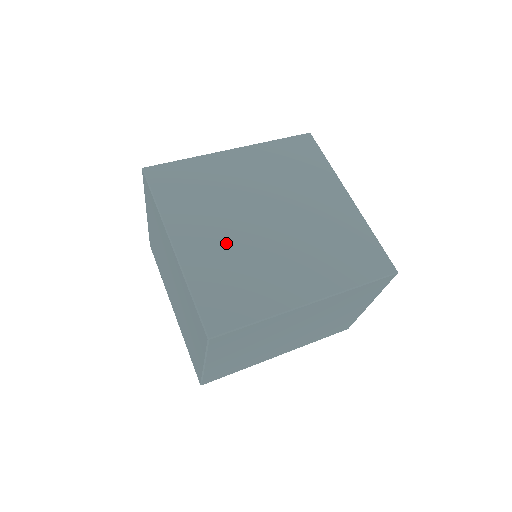
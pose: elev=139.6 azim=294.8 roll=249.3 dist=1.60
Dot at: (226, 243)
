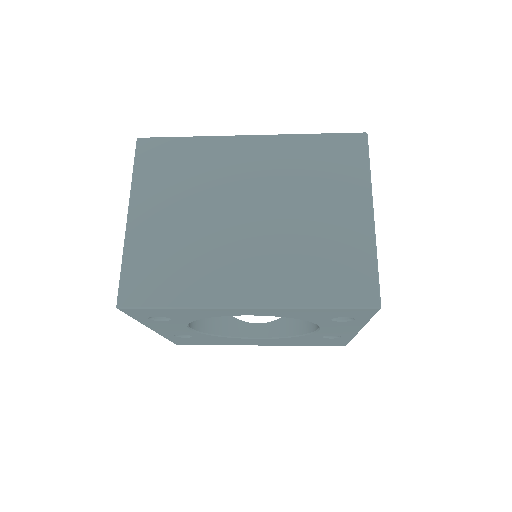
Dot at: occluded
